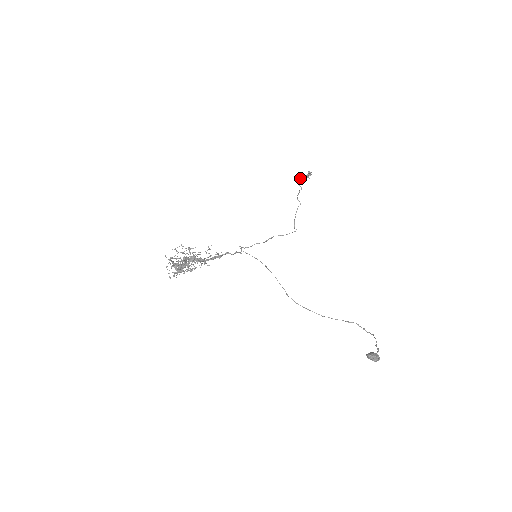
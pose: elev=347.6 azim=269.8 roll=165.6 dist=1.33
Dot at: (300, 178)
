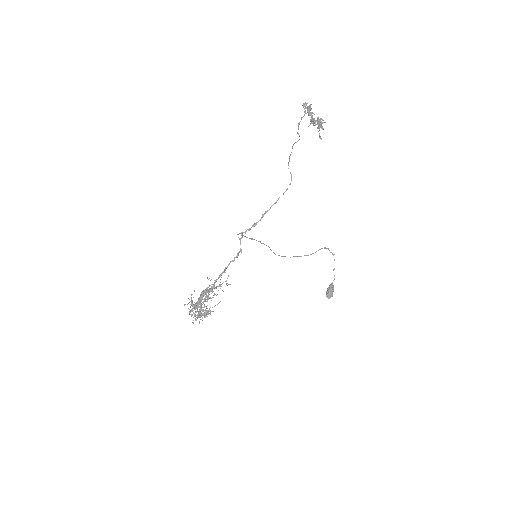
Dot at: occluded
